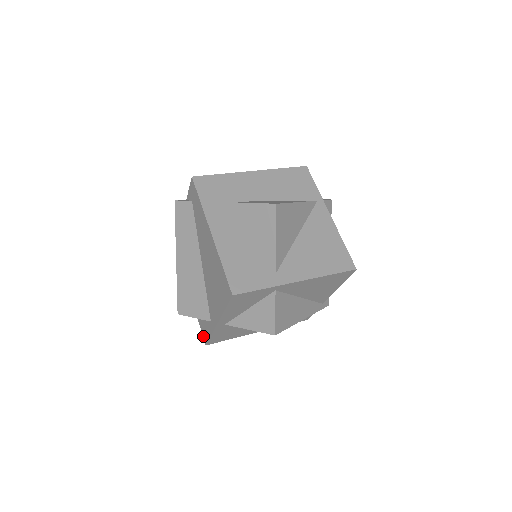
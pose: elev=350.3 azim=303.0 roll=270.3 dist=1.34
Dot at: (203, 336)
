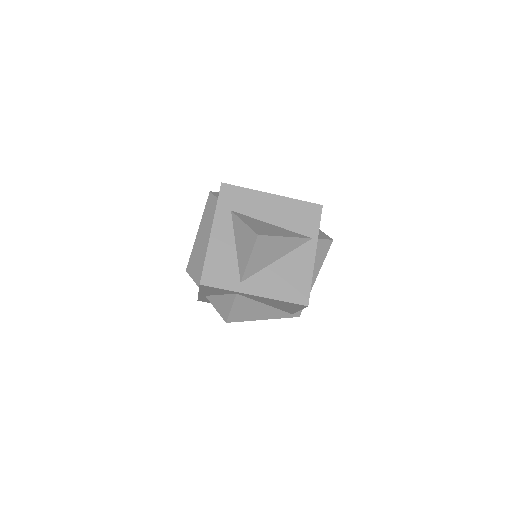
Dot at: occluded
